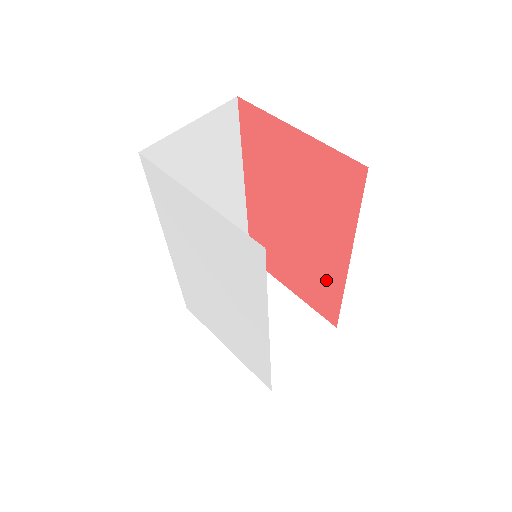
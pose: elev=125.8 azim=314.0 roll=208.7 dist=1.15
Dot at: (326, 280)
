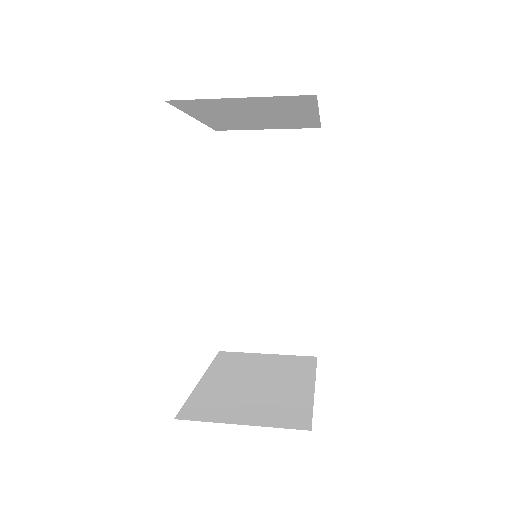
Dot at: occluded
